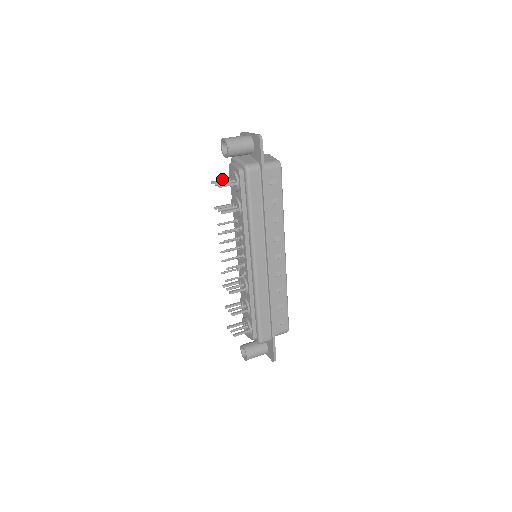
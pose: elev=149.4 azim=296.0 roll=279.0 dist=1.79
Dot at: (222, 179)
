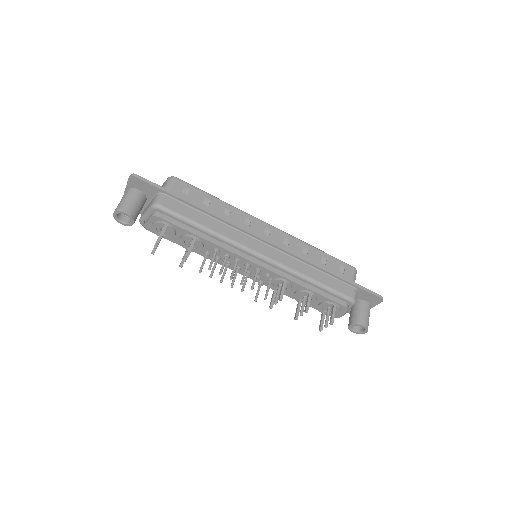
Dot at: occluded
